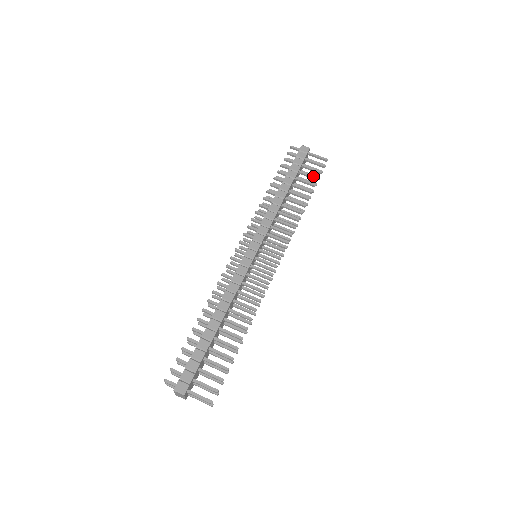
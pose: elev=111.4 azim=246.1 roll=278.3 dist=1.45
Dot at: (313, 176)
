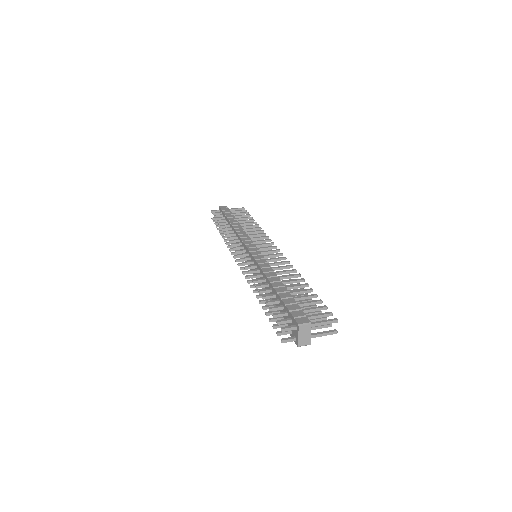
Dot at: (245, 215)
